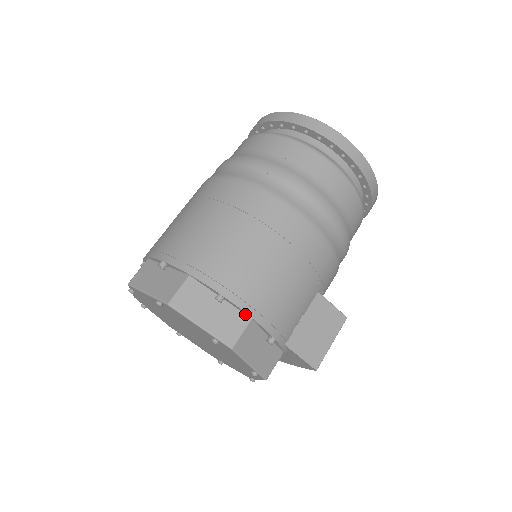
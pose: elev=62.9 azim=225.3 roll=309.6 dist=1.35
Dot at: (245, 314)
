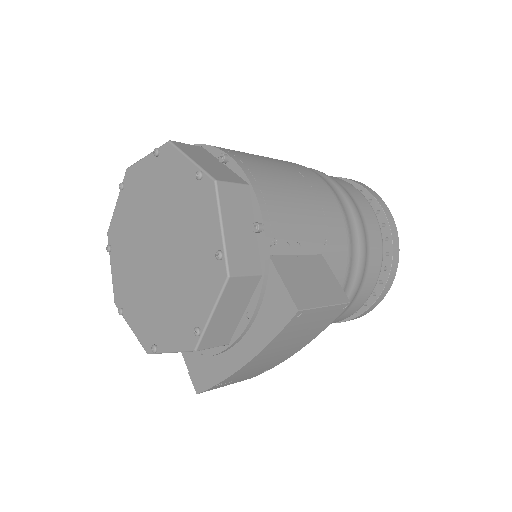
Dot at: (243, 180)
